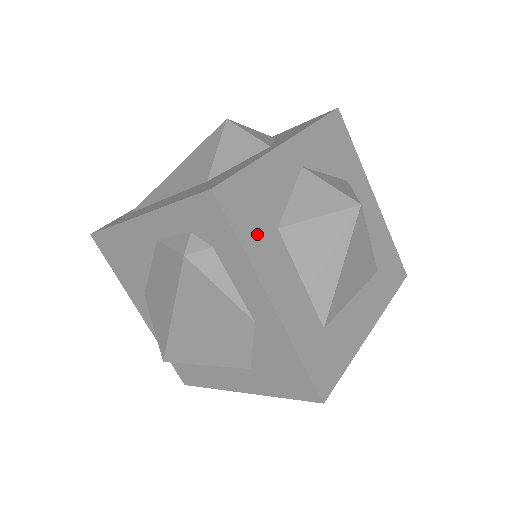
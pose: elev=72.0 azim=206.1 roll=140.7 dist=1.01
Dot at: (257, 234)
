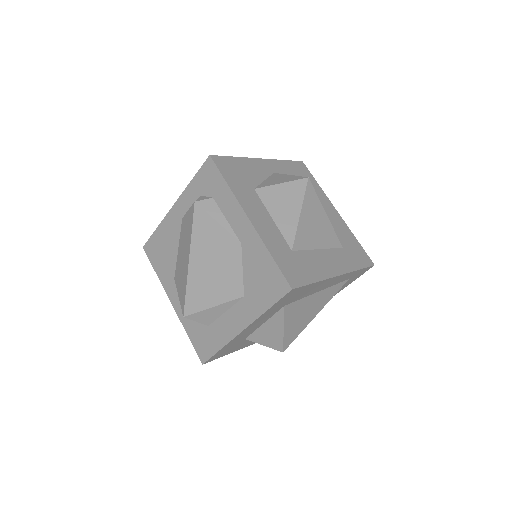
Dot at: (239, 184)
